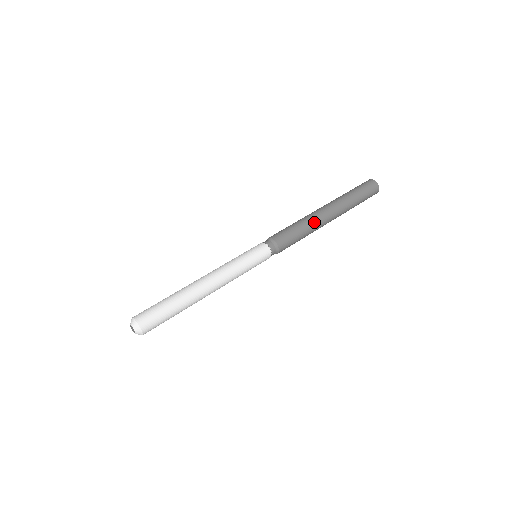
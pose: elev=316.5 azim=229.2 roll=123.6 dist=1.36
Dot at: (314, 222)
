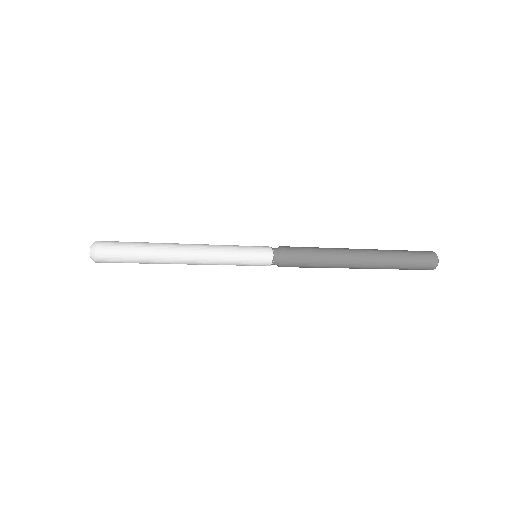
Dot at: (338, 252)
